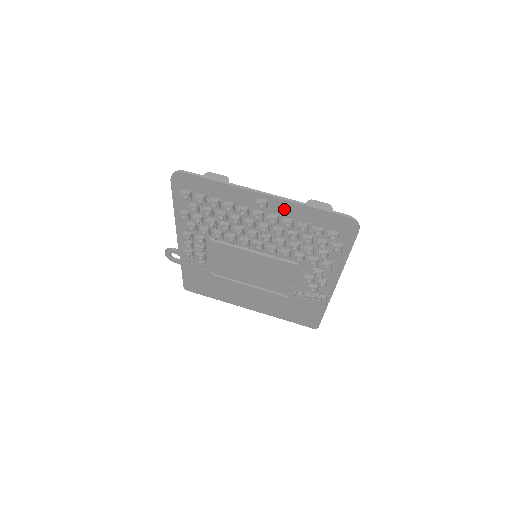
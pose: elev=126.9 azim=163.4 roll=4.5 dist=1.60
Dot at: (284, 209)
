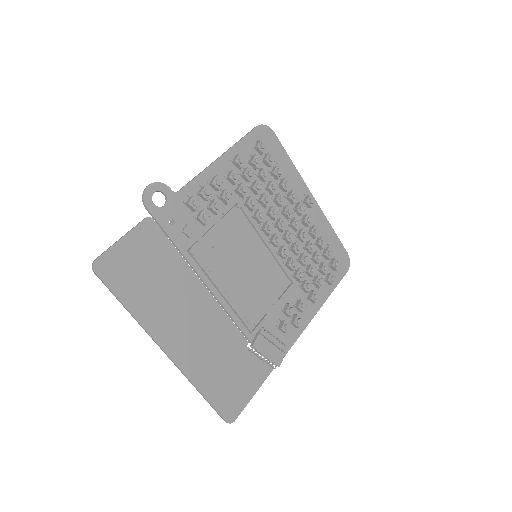
Dot at: (316, 218)
